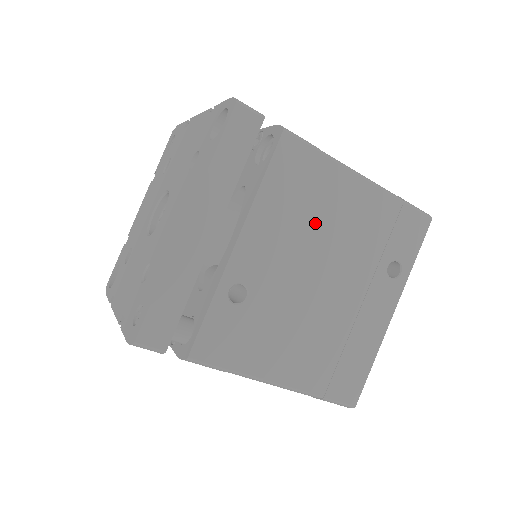
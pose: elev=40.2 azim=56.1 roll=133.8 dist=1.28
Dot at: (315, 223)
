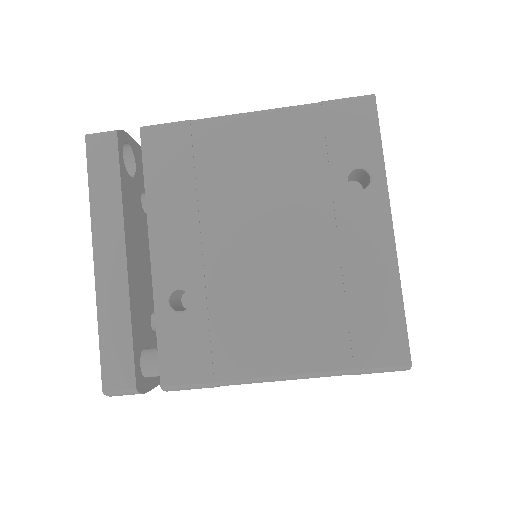
Dot at: (224, 189)
